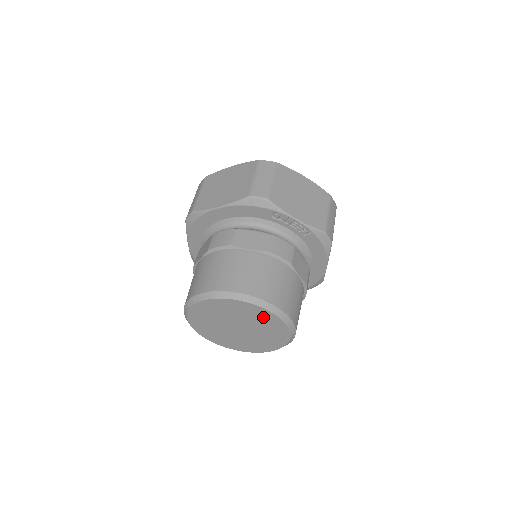
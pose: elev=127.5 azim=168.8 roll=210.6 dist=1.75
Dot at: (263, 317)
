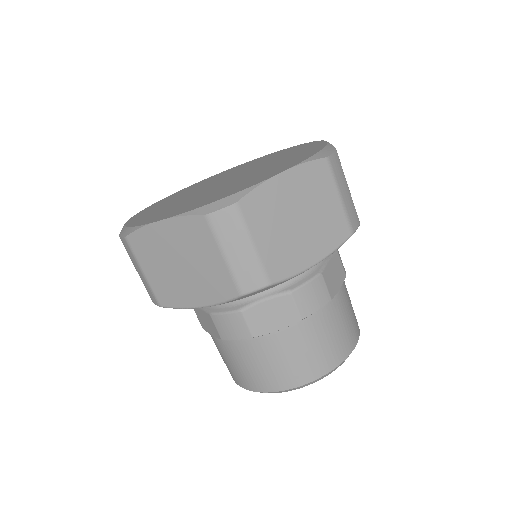
Dot at: occluded
